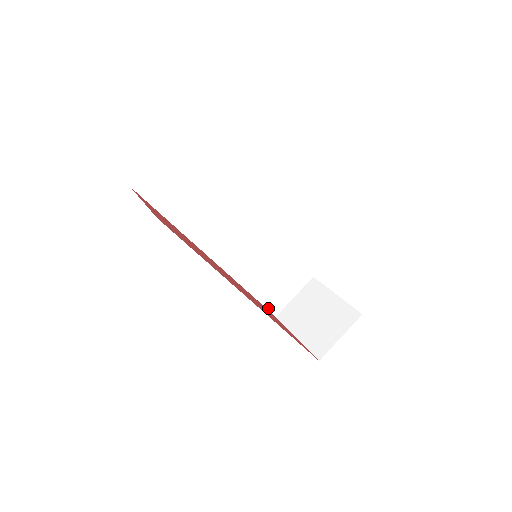
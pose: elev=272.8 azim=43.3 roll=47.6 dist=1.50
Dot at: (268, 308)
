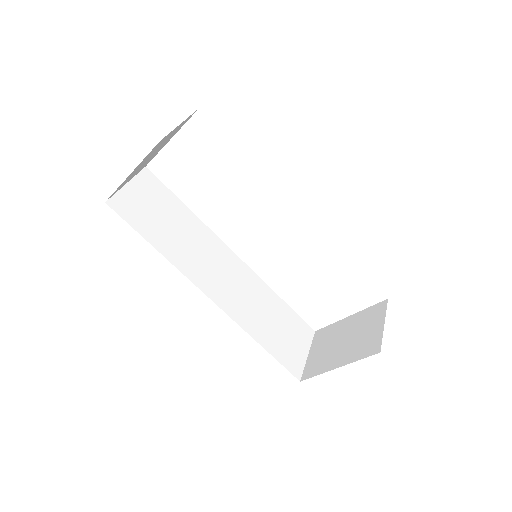
Dot at: (287, 368)
